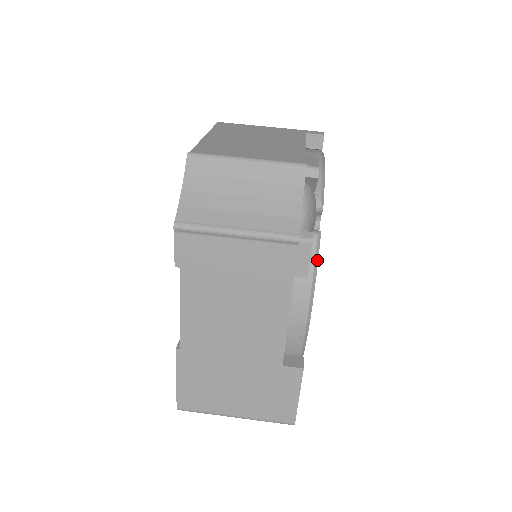
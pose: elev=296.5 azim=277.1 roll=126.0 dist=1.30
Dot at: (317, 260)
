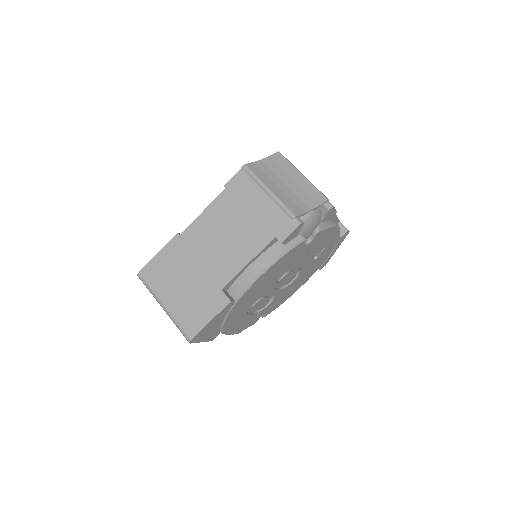
Dot at: (293, 247)
